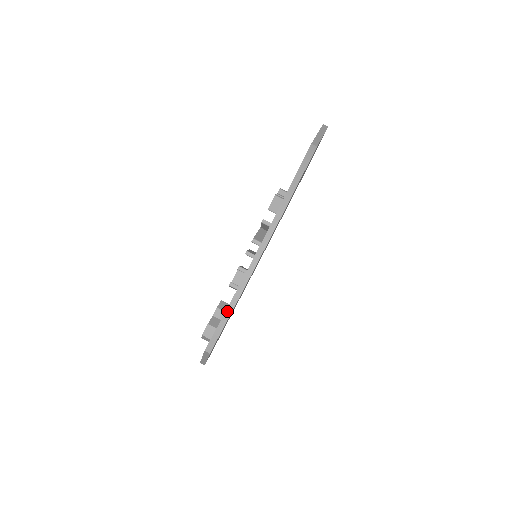
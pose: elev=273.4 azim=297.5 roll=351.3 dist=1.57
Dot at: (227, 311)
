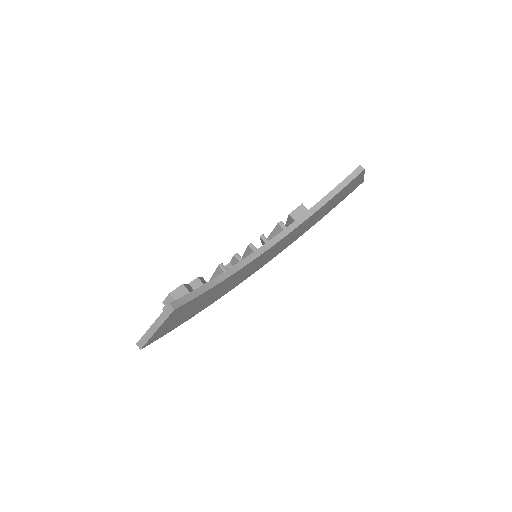
Dot at: (210, 282)
